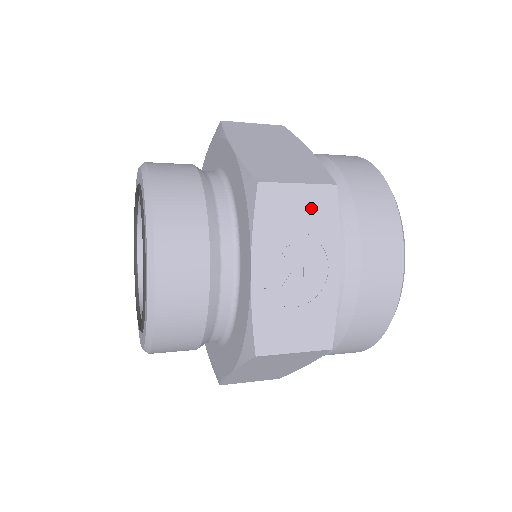
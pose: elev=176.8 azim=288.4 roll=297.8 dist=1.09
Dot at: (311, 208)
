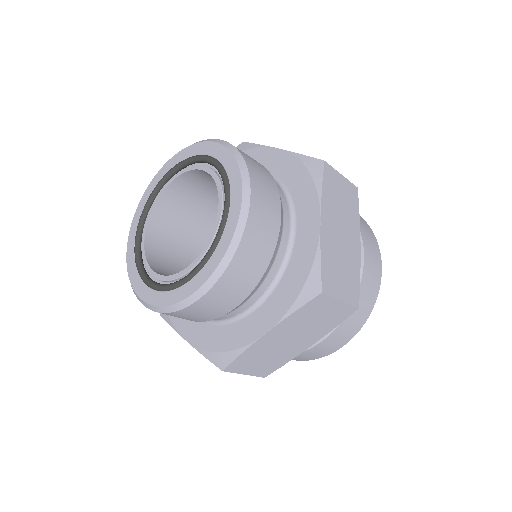
Dot at: occluded
